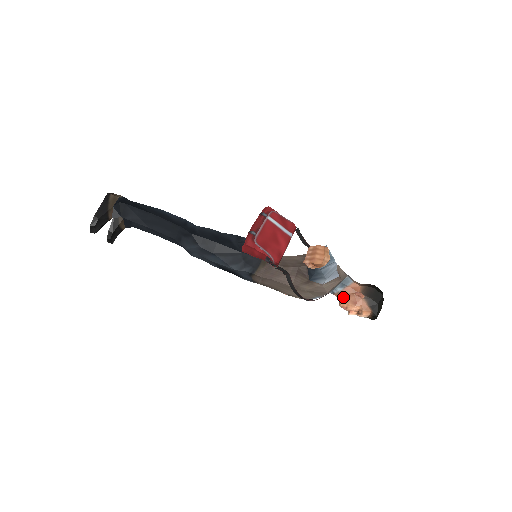
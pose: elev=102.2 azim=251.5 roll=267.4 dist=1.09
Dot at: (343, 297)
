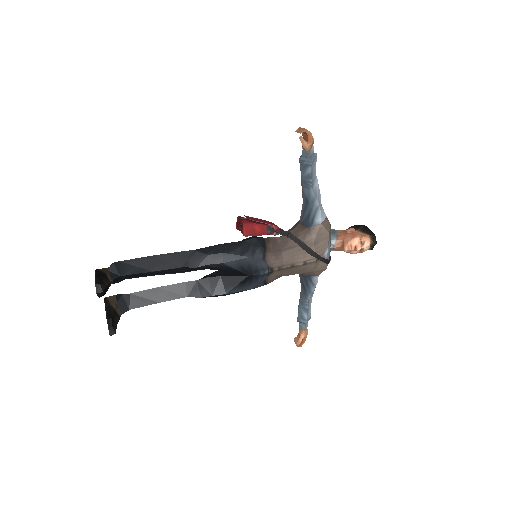
Dot at: (342, 242)
